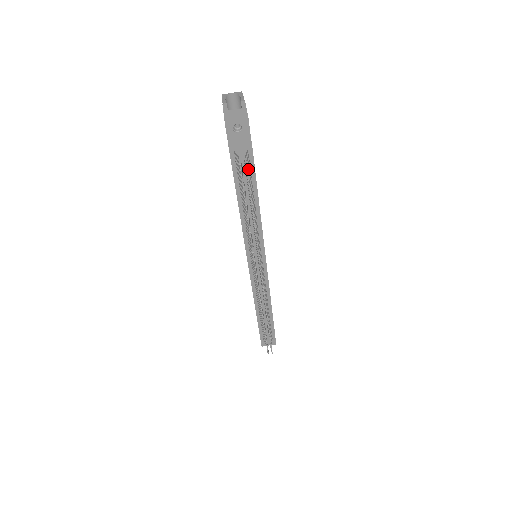
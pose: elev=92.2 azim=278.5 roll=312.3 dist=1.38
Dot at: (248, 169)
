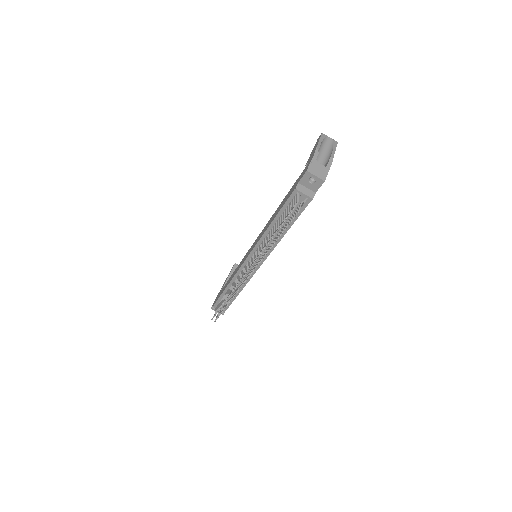
Dot at: occluded
